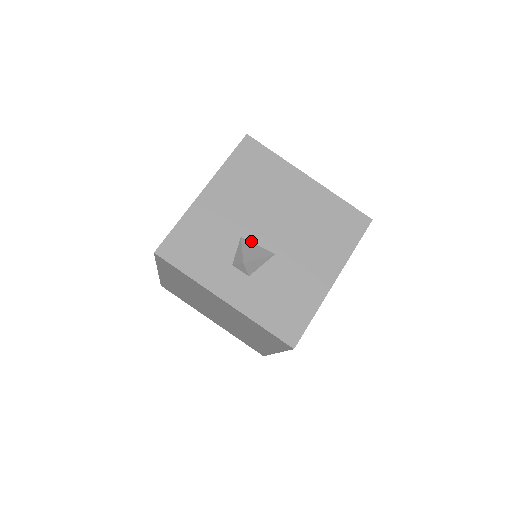
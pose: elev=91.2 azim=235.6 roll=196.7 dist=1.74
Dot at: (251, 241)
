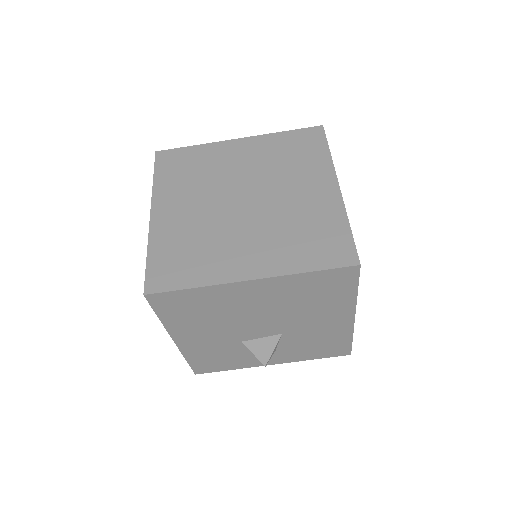
Dot at: (253, 339)
